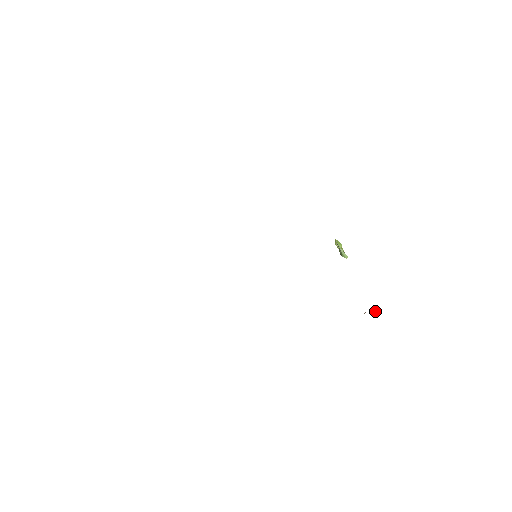
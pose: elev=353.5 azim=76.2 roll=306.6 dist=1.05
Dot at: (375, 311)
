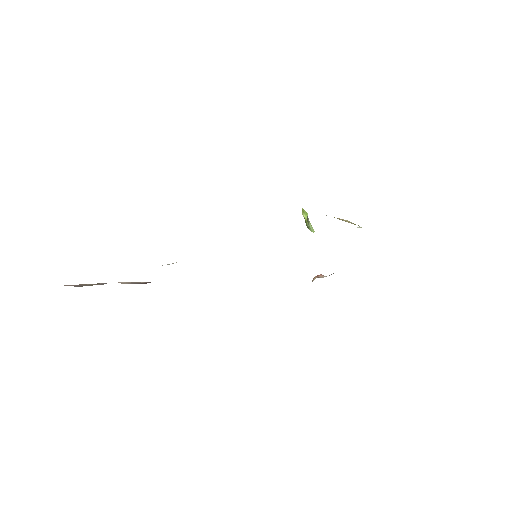
Dot at: (323, 275)
